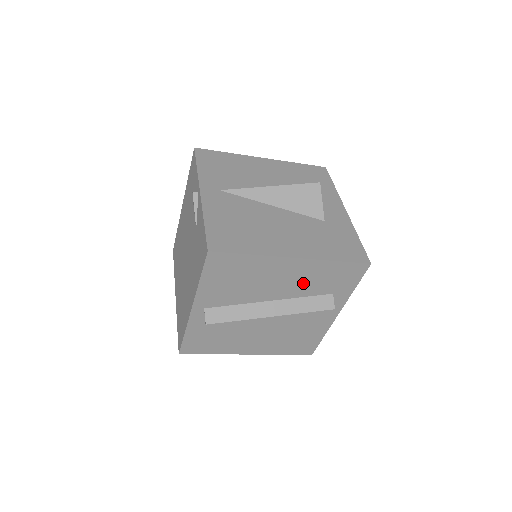
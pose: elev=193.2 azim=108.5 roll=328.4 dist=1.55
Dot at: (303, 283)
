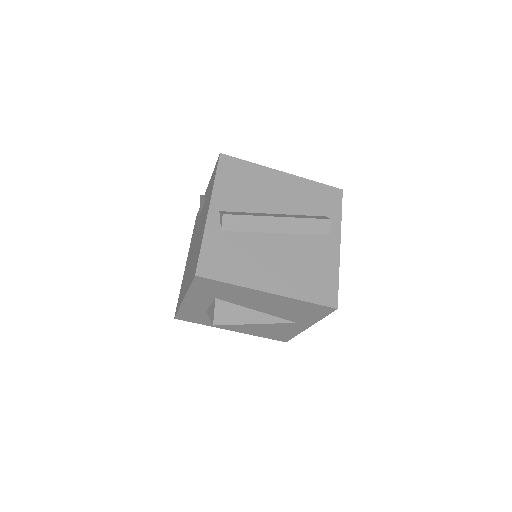
Dot at: (297, 199)
